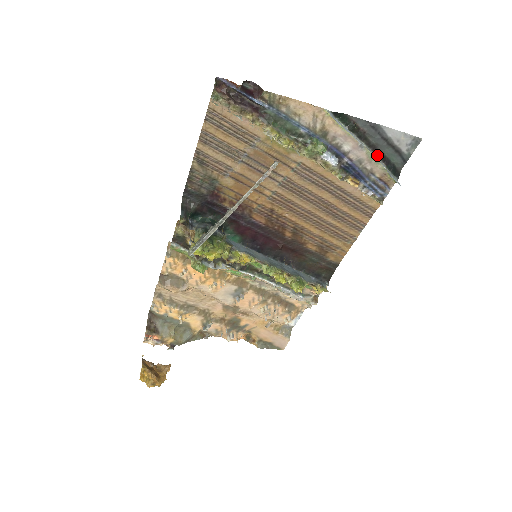
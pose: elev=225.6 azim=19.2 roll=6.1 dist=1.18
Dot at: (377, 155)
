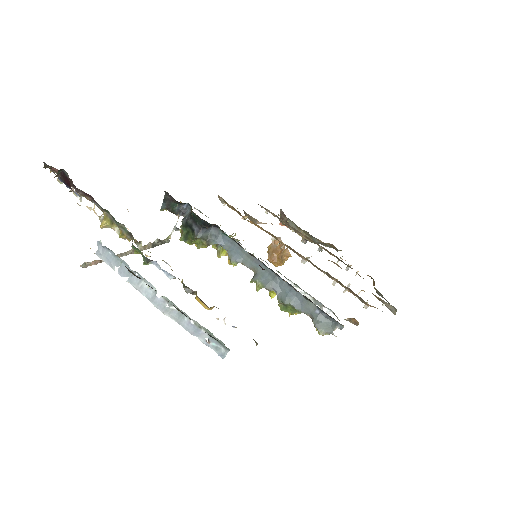
Dot at: (182, 311)
